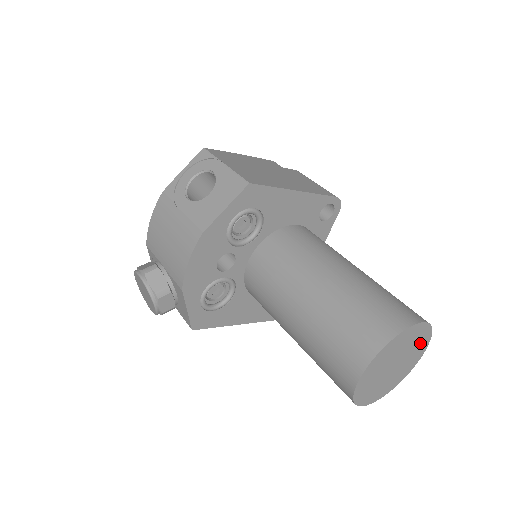
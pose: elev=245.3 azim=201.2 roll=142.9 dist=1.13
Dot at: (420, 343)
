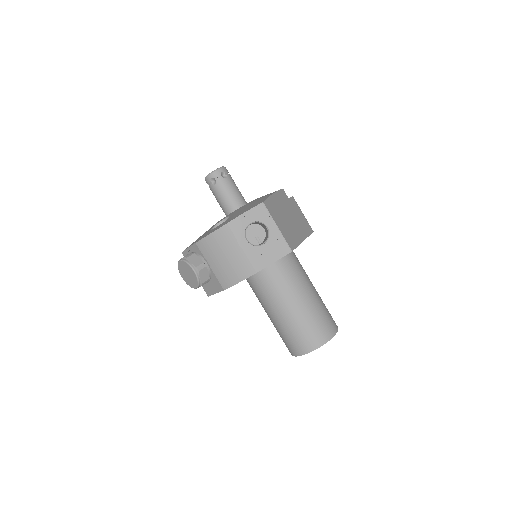
Dot at: occluded
